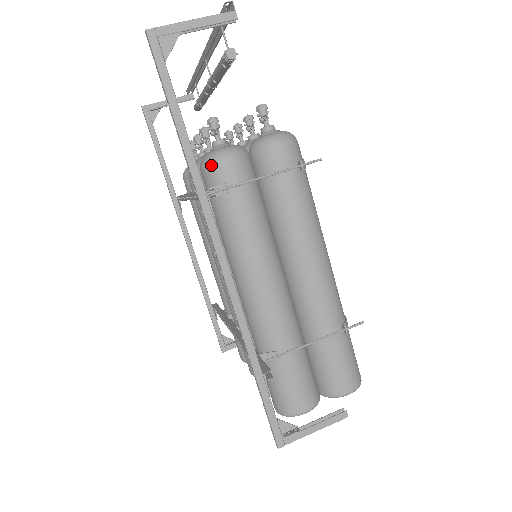
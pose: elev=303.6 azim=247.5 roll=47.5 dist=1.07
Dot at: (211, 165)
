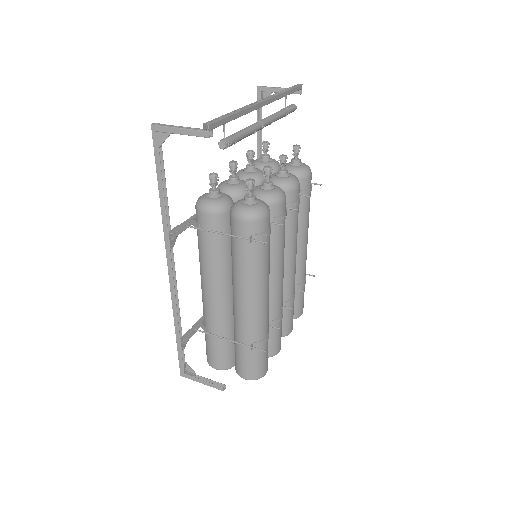
Dot at: (196, 208)
